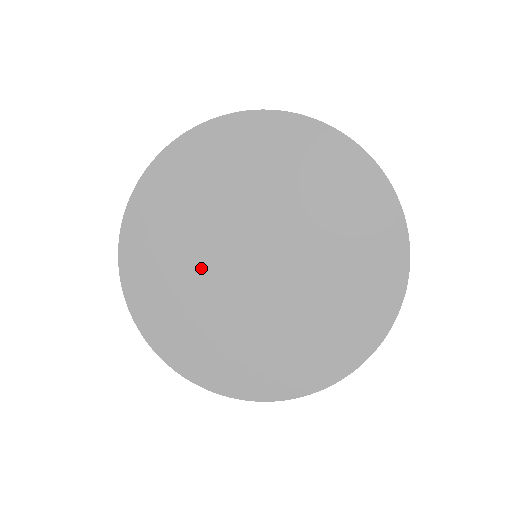
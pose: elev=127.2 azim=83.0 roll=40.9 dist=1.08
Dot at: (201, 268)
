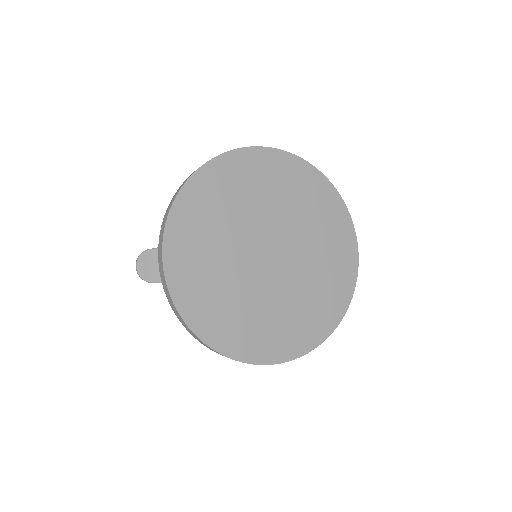
Dot at: (231, 269)
